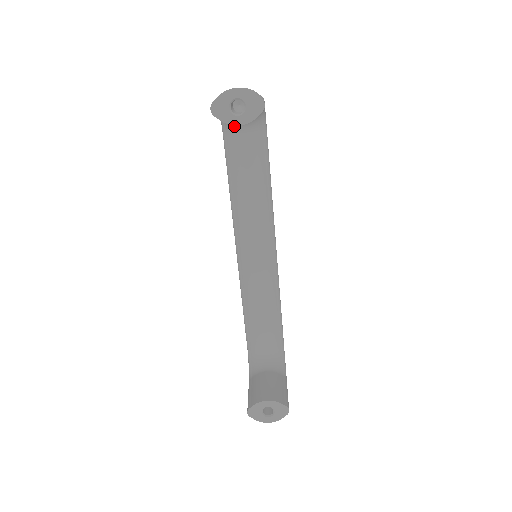
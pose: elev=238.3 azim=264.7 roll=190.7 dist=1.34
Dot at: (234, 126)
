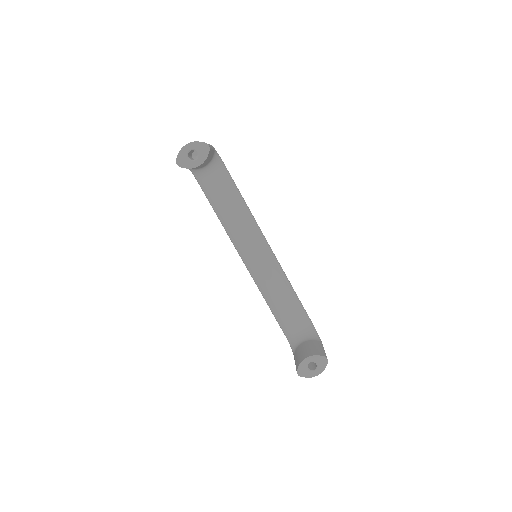
Dot at: (202, 173)
